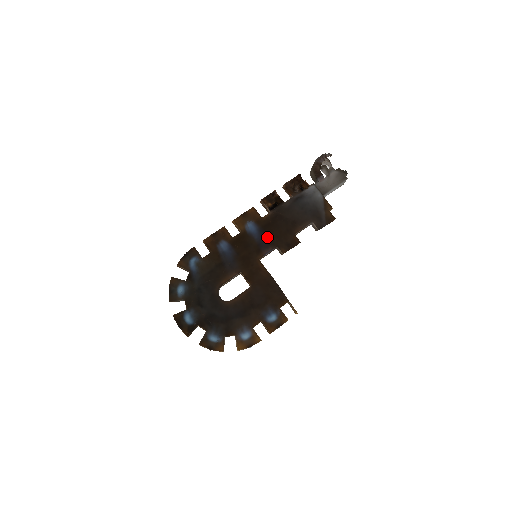
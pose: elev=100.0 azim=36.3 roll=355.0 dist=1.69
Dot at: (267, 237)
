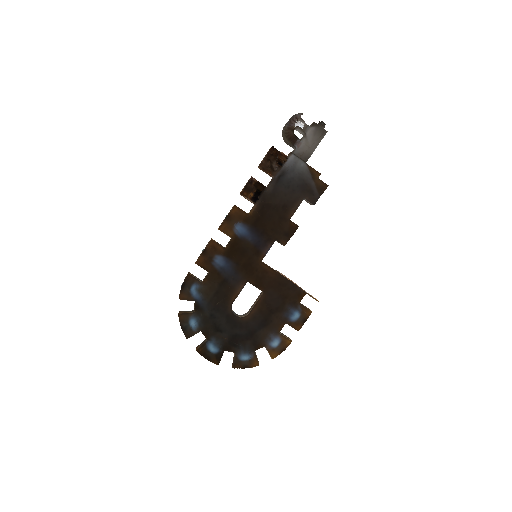
Dot at: (261, 234)
